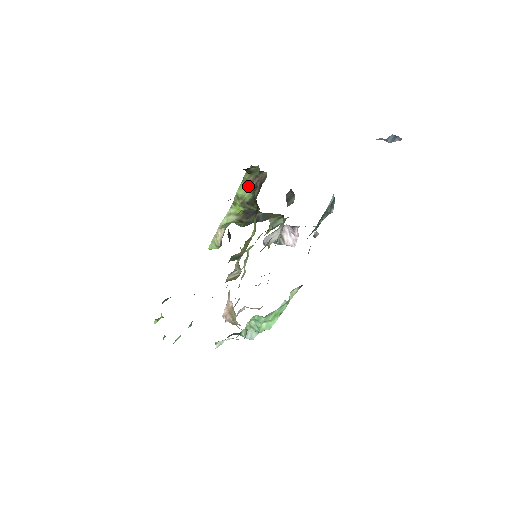
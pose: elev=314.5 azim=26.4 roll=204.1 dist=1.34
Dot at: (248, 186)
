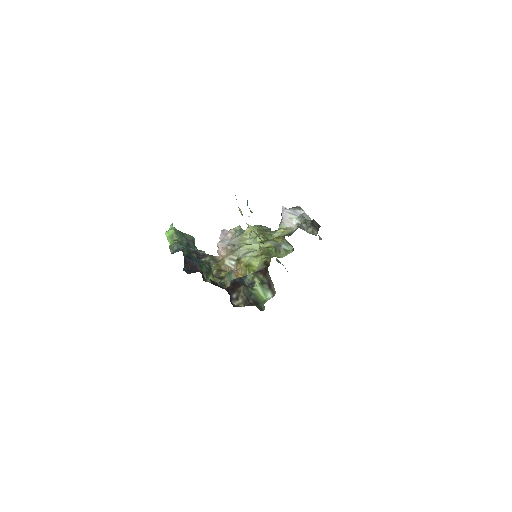
Dot at: occluded
